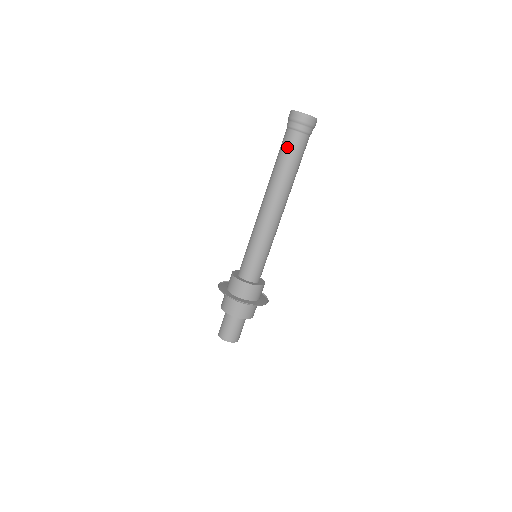
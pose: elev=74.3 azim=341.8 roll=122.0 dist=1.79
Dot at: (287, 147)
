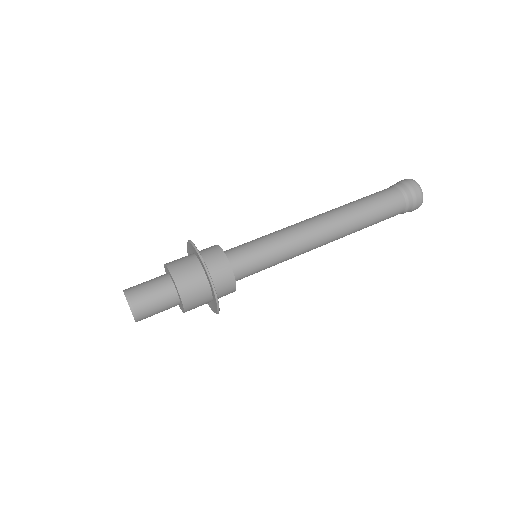
Dot at: (379, 193)
